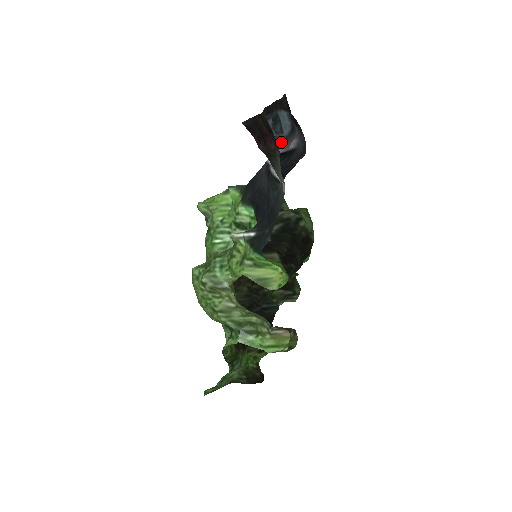
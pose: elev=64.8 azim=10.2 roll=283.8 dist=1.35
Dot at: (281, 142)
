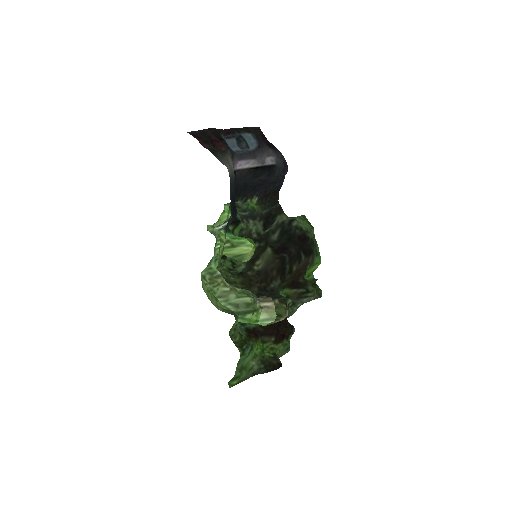
Dot at: (248, 155)
